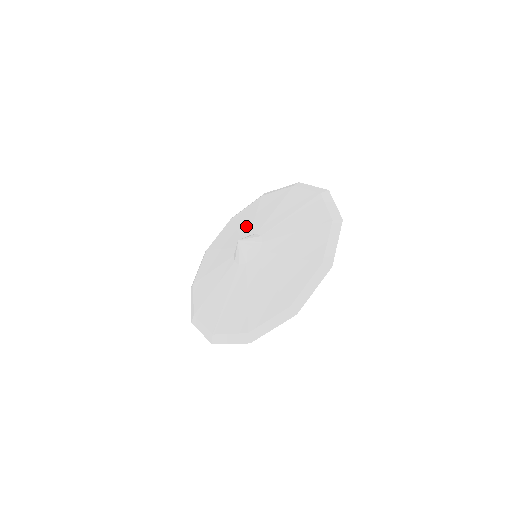
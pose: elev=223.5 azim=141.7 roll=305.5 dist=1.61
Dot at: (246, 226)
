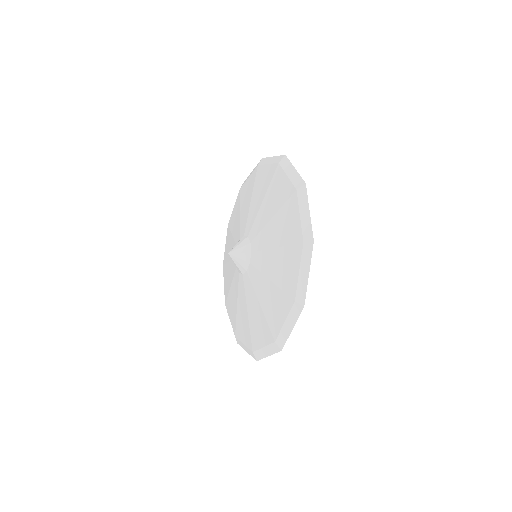
Dot at: (237, 229)
